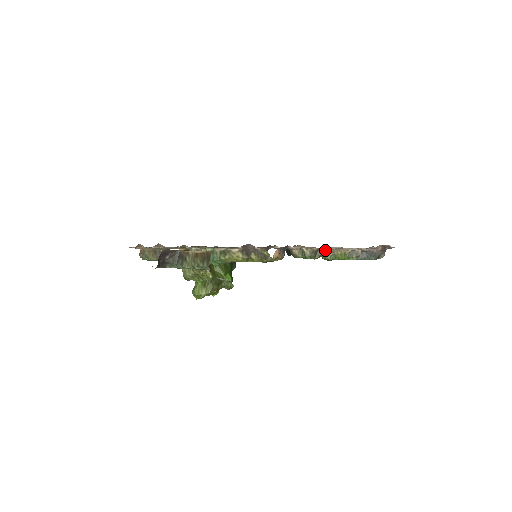
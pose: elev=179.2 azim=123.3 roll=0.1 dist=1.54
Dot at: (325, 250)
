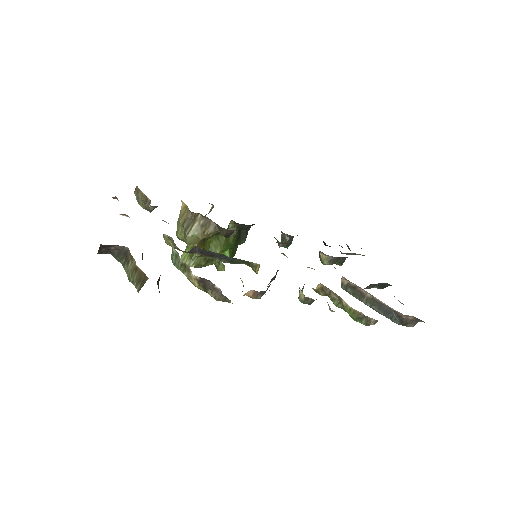
Dot at: occluded
